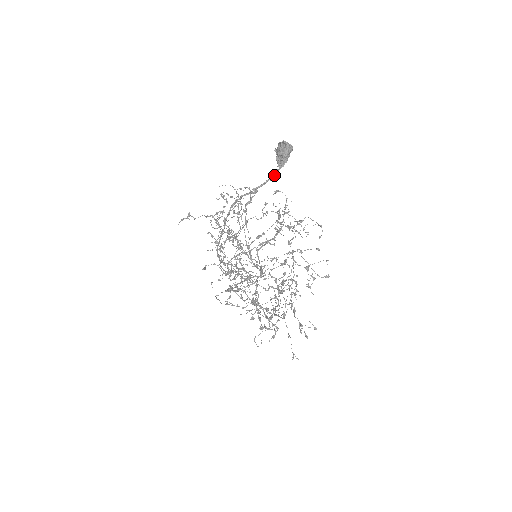
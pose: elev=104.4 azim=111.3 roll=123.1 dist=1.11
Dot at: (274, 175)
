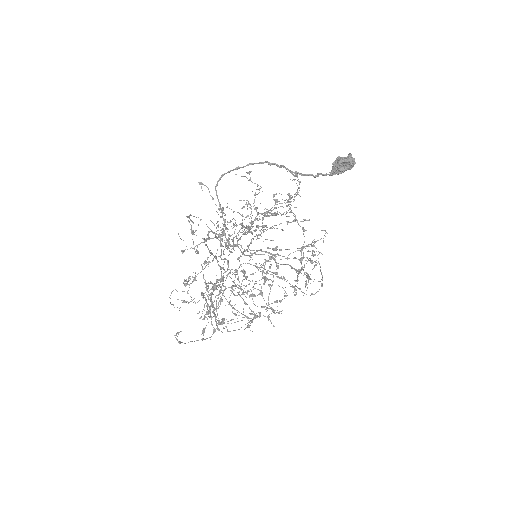
Dot at: (319, 173)
